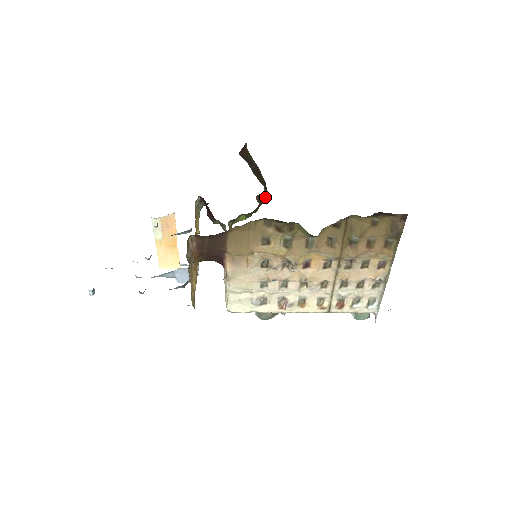
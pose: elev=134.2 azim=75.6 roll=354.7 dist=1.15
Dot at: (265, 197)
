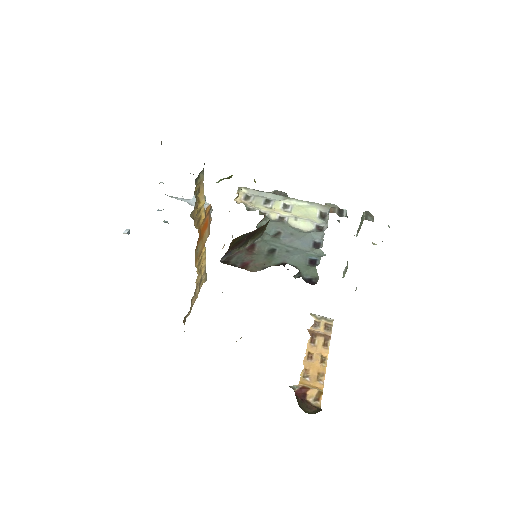
Dot at: occluded
